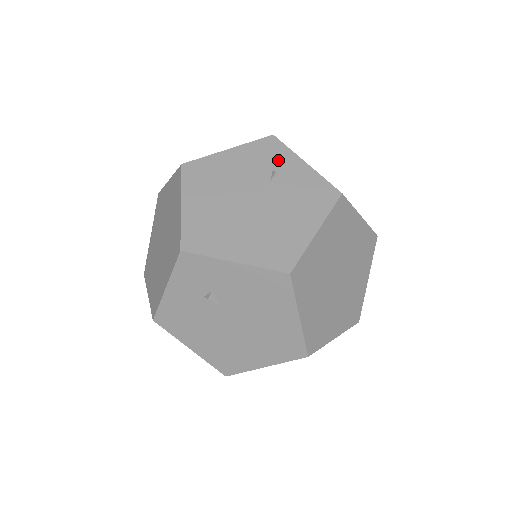
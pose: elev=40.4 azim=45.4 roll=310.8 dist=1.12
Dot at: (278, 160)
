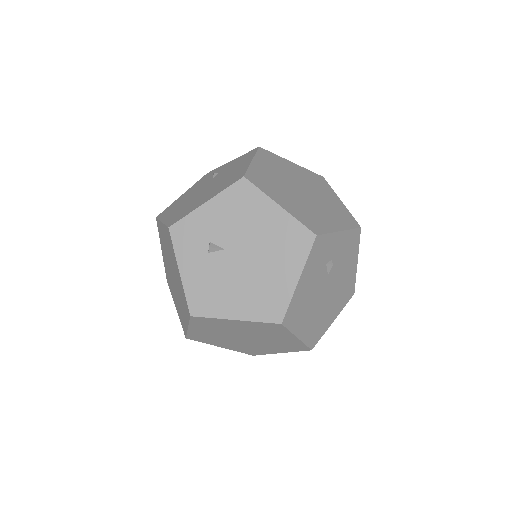
Dot at: occluded
